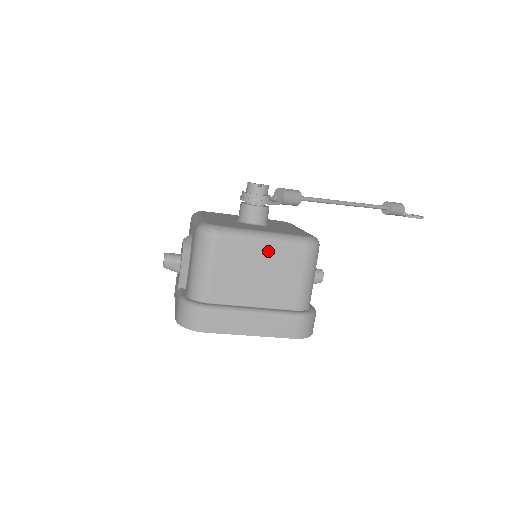
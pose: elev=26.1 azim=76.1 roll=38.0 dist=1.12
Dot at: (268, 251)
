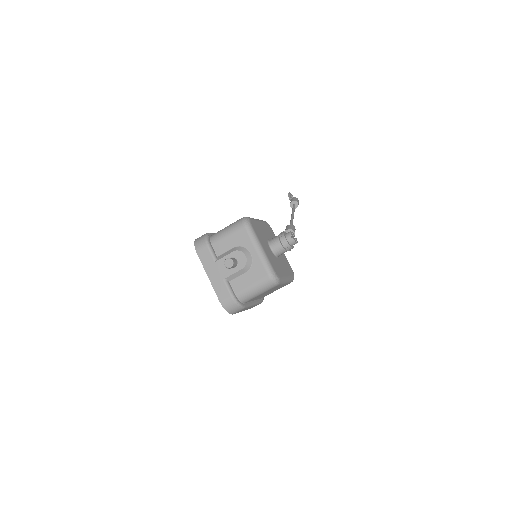
Dot at: occluded
